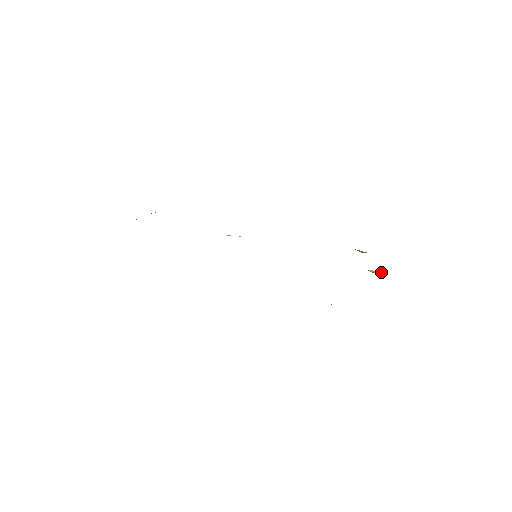
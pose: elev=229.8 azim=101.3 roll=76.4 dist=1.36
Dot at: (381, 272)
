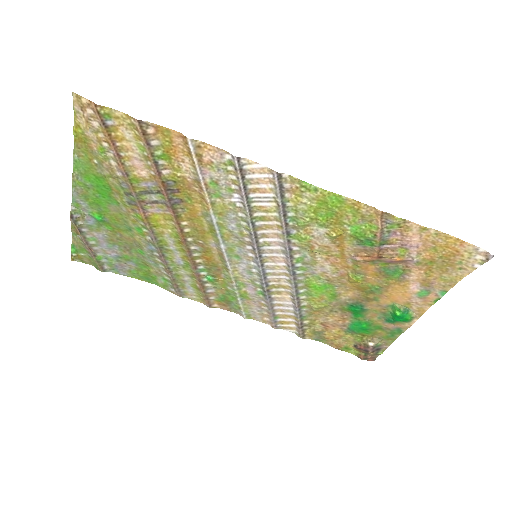
Dot at: (411, 312)
